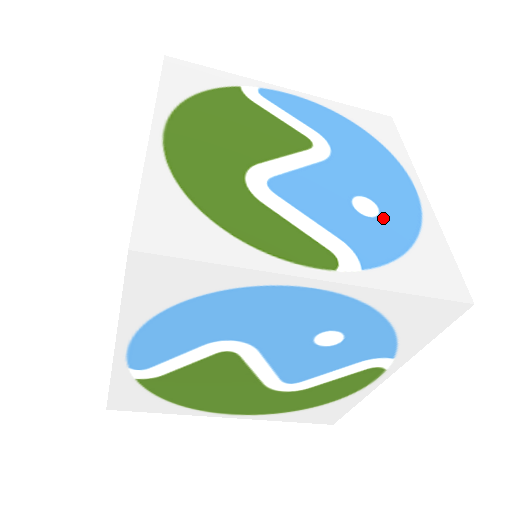
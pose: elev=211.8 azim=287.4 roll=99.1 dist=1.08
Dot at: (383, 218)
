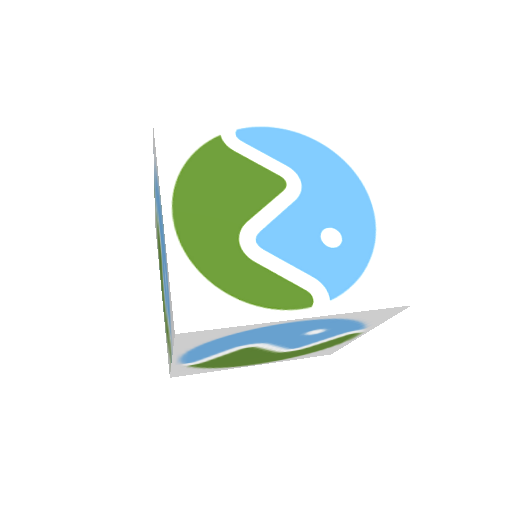
Dot at: (345, 245)
